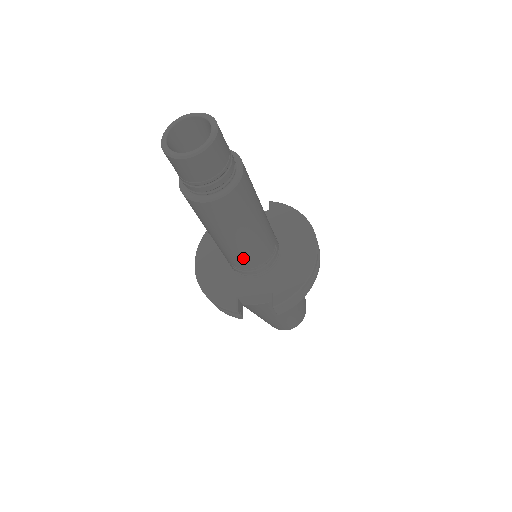
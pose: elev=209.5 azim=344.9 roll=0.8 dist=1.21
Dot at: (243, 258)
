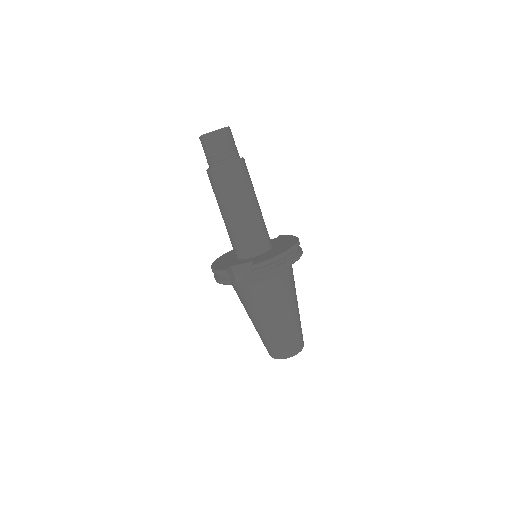
Dot at: (239, 232)
